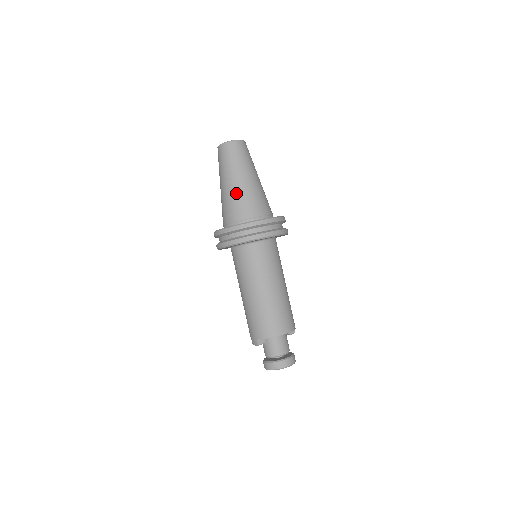
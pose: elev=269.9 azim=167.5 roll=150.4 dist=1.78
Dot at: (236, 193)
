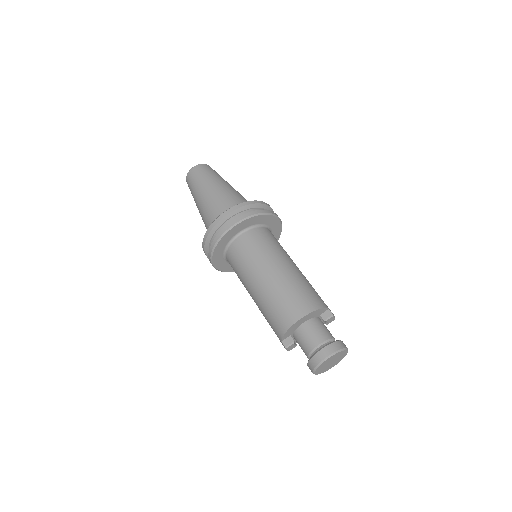
Dot at: (203, 209)
